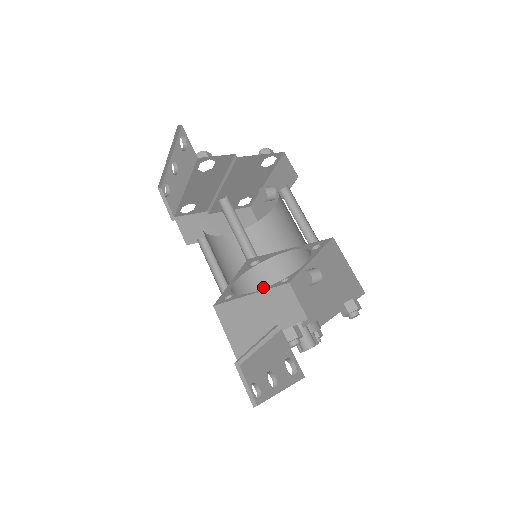
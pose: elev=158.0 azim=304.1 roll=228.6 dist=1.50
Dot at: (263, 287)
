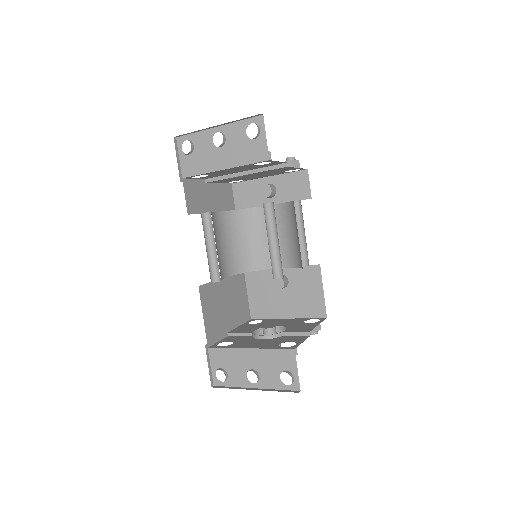
Dot at: (233, 274)
